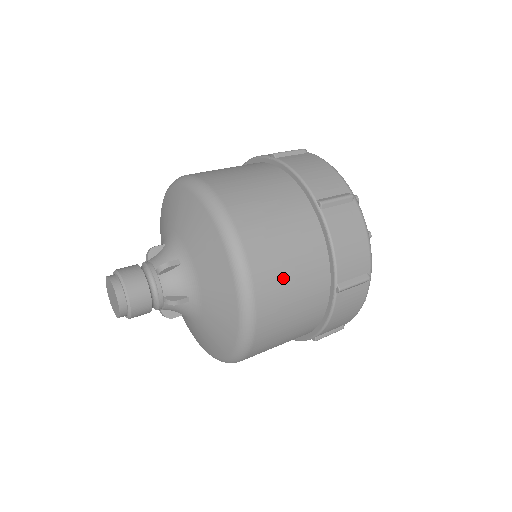
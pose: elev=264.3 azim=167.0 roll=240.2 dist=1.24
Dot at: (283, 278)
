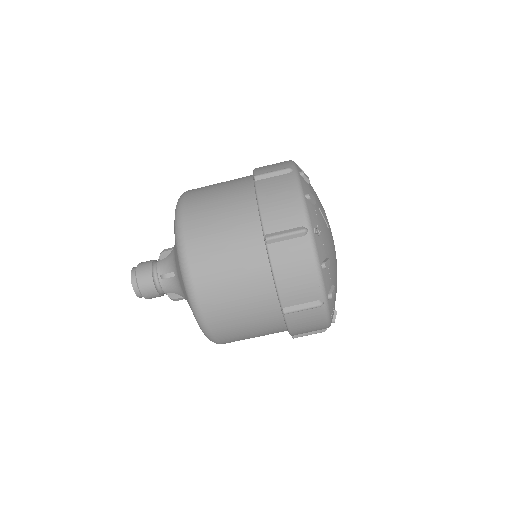
Dot at: (212, 231)
